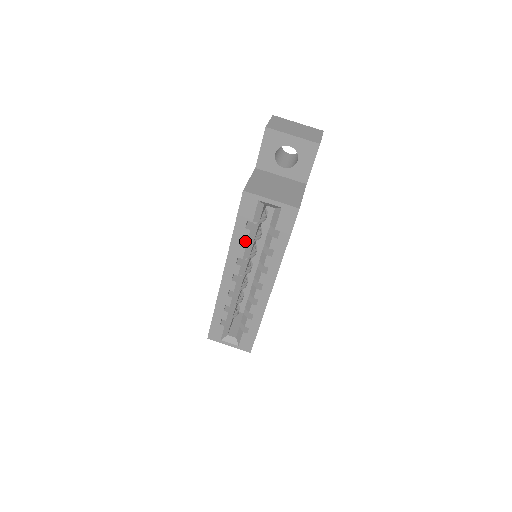
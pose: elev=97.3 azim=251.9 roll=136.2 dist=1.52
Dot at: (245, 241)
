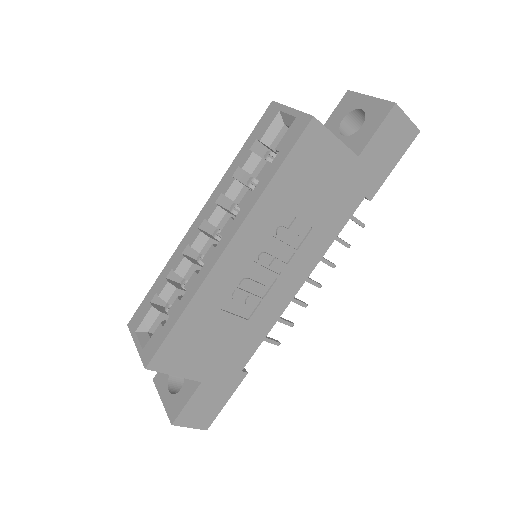
Dot at: (244, 184)
